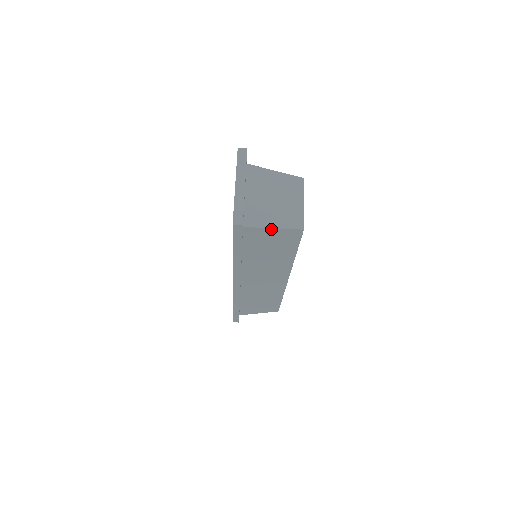
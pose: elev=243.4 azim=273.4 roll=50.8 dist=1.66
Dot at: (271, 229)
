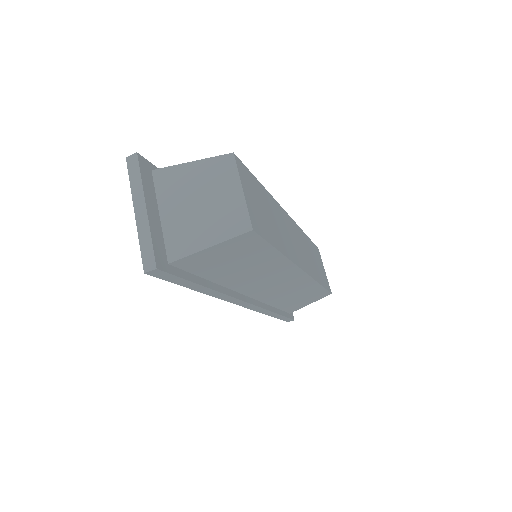
Dot at: (208, 249)
